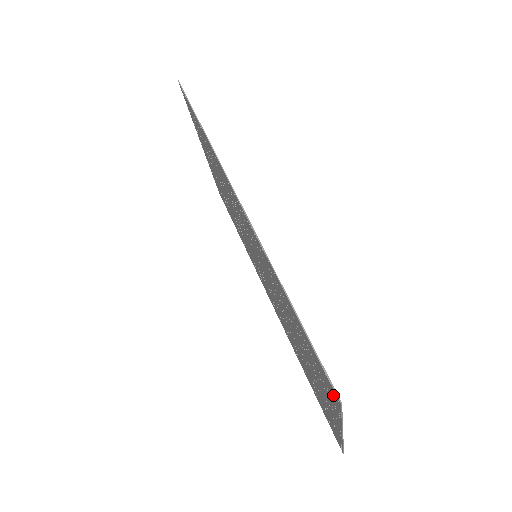
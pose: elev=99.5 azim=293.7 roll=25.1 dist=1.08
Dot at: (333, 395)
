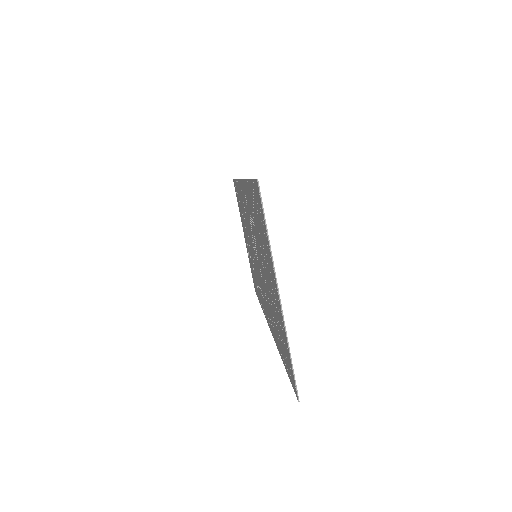
Dot at: (259, 200)
